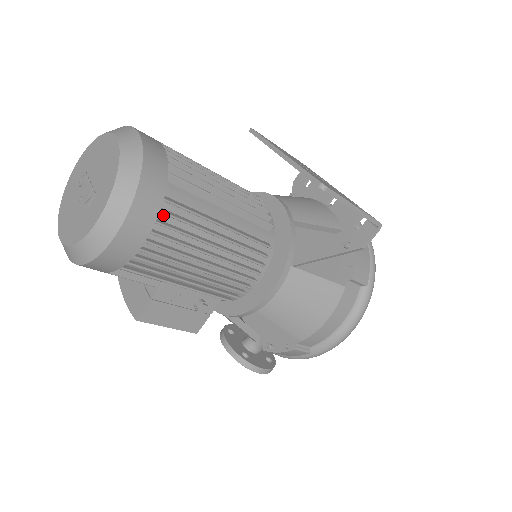
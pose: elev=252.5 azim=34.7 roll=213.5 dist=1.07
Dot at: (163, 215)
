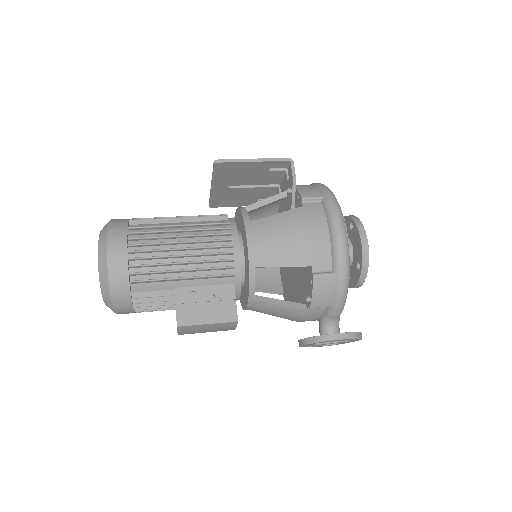
Dot at: (134, 236)
